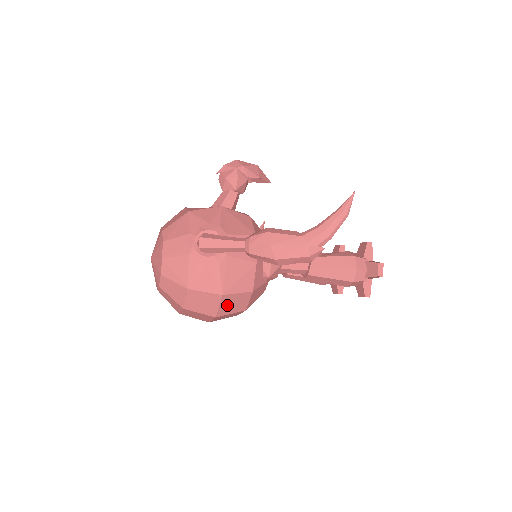
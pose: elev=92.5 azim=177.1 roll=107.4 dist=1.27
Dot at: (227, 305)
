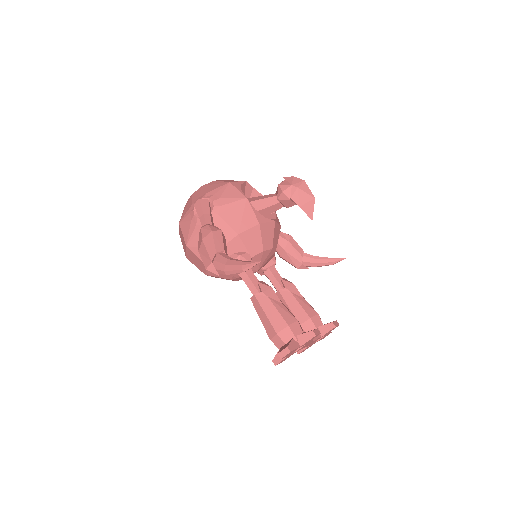
Dot at: (192, 257)
